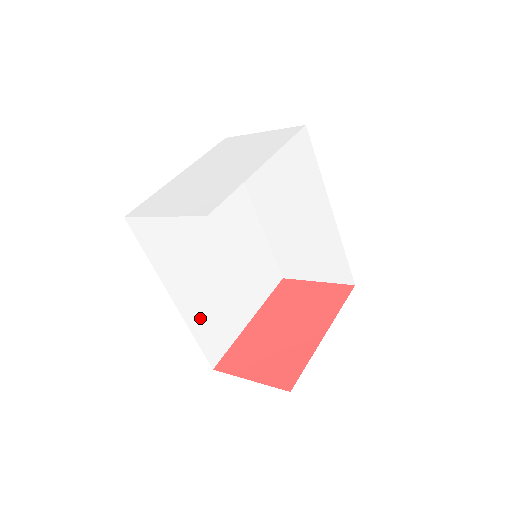
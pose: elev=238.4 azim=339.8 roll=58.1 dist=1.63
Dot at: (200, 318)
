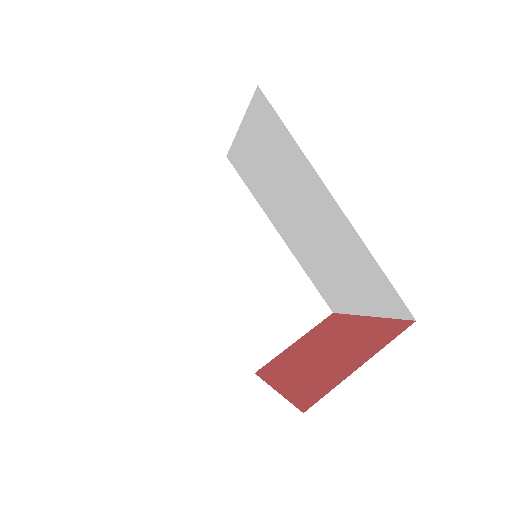
Dot at: occluded
